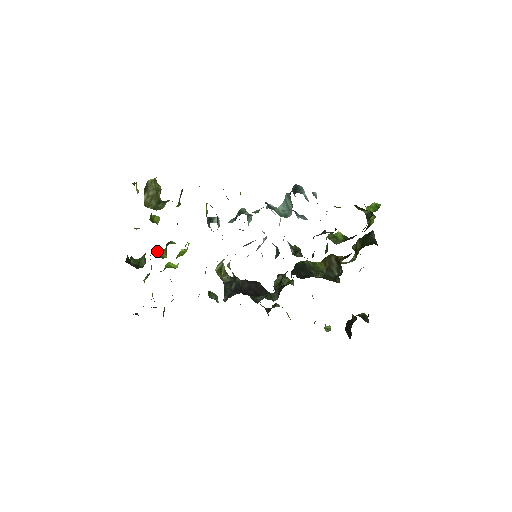
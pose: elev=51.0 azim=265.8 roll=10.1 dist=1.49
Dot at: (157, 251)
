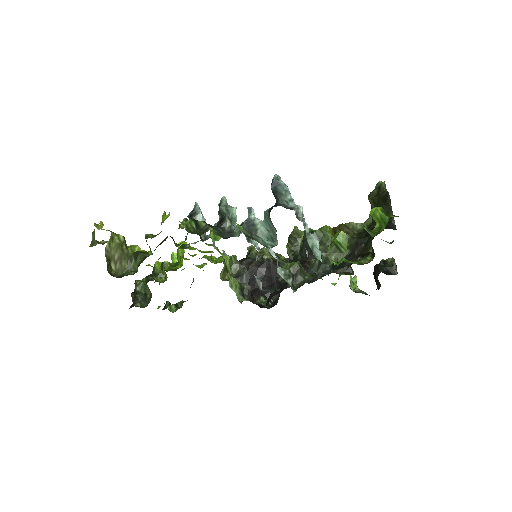
Dot at: (155, 269)
